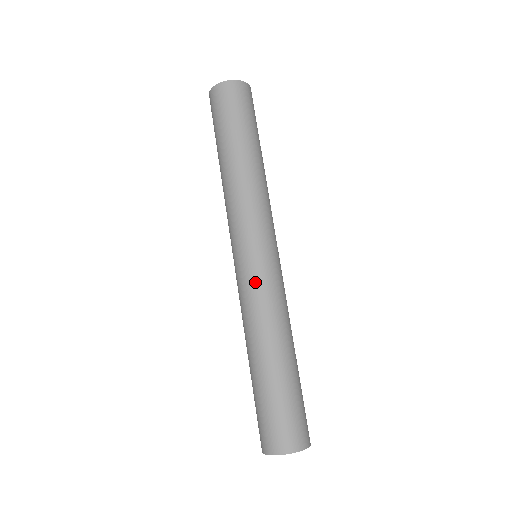
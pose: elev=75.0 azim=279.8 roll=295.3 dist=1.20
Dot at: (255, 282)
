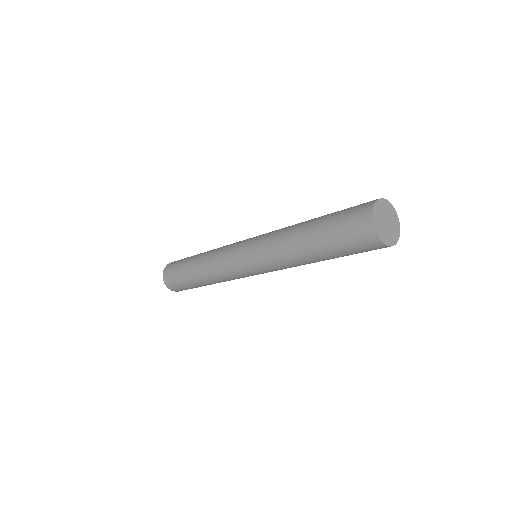
Dot at: (232, 273)
